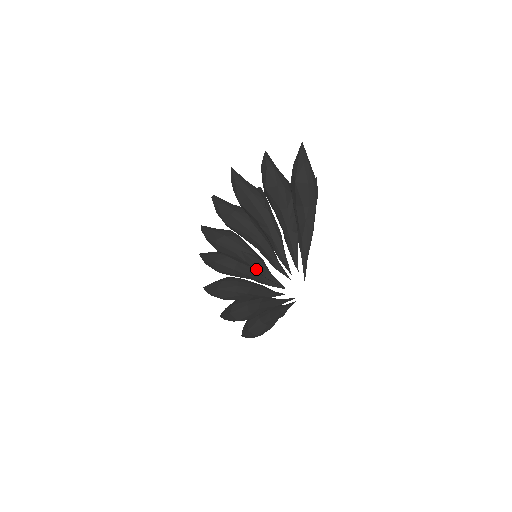
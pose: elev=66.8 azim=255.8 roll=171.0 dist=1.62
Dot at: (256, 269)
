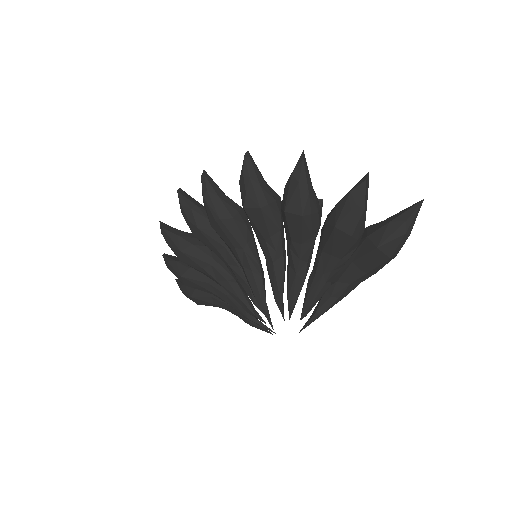
Dot at: (250, 284)
